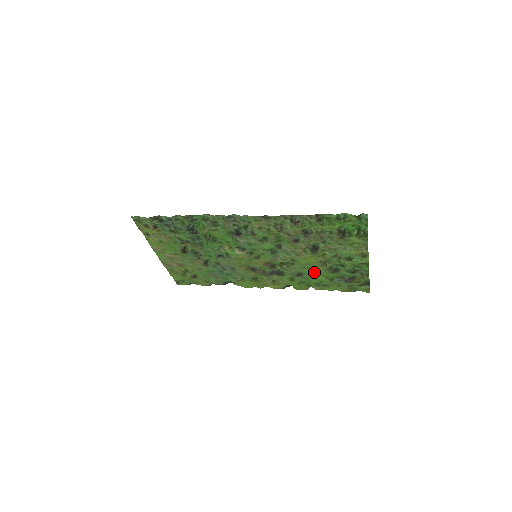
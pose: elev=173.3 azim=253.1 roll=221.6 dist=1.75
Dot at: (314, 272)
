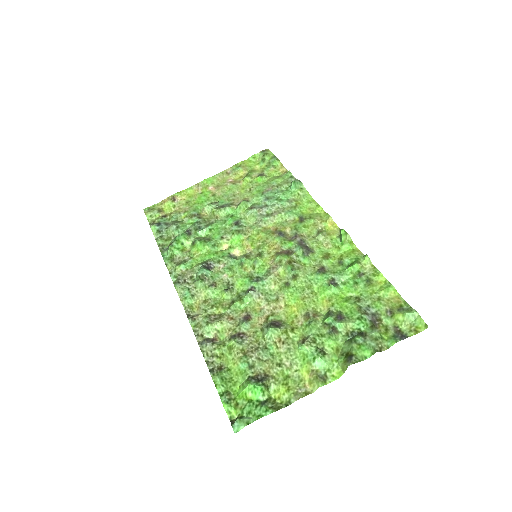
Dot at: (331, 284)
